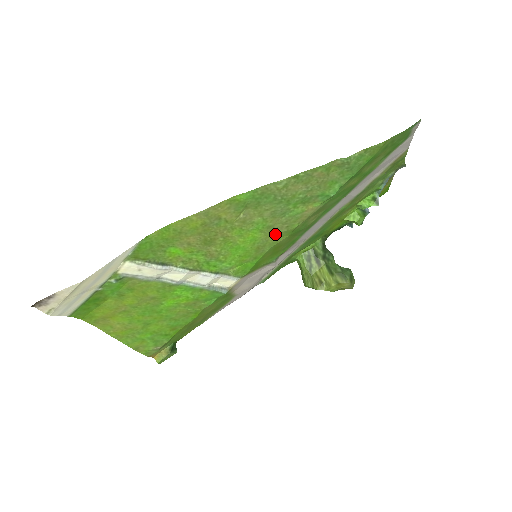
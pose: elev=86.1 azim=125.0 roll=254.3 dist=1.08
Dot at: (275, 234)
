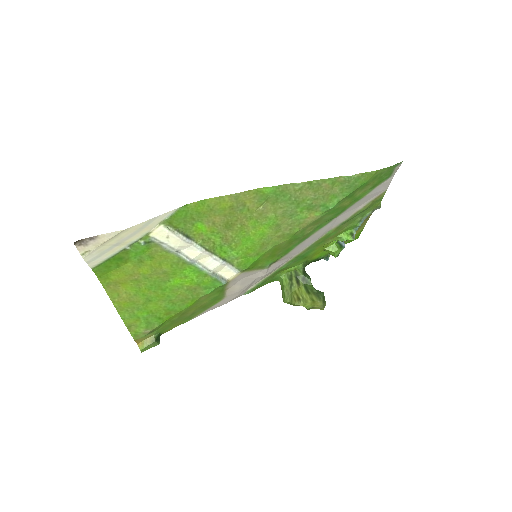
Dot at: (279, 234)
